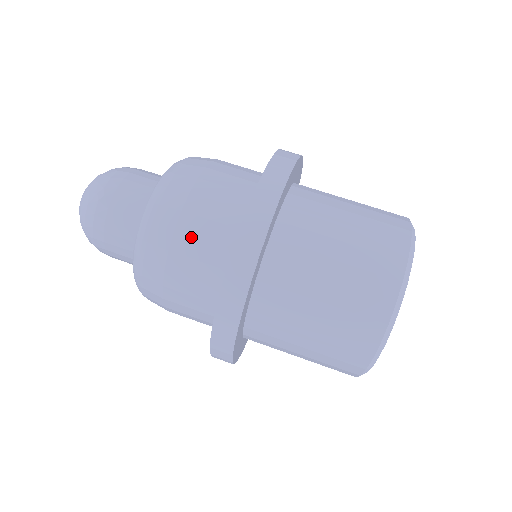
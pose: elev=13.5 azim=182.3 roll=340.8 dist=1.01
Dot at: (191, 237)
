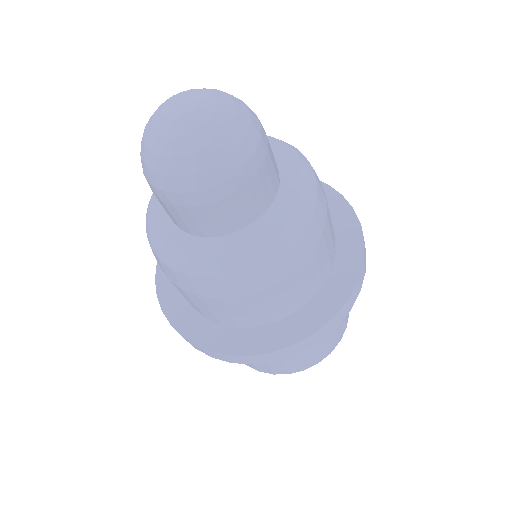
Dot at: (285, 291)
